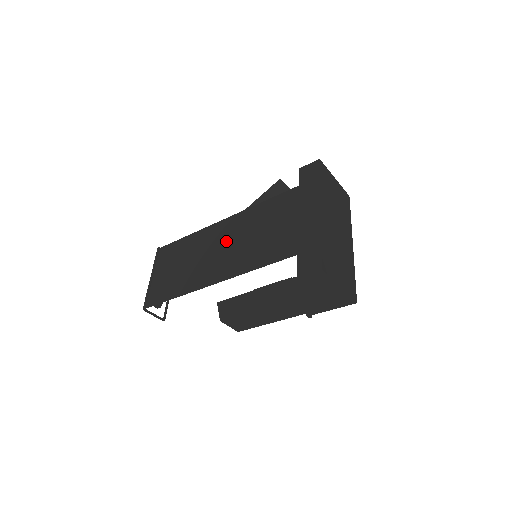
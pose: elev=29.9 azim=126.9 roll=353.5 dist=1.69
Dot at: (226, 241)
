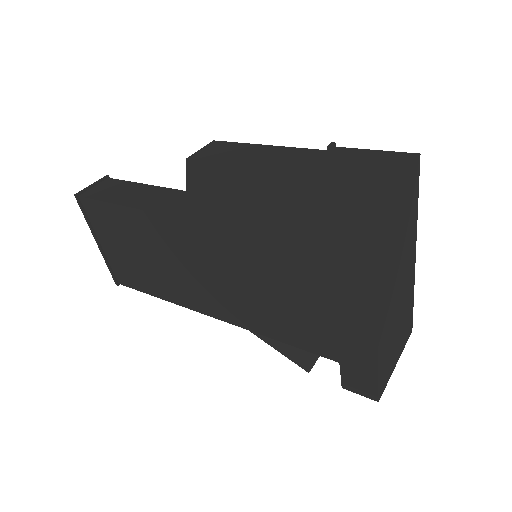
Dot at: (206, 266)
